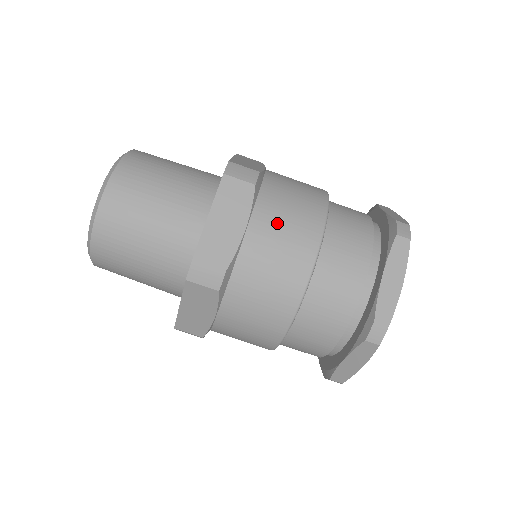
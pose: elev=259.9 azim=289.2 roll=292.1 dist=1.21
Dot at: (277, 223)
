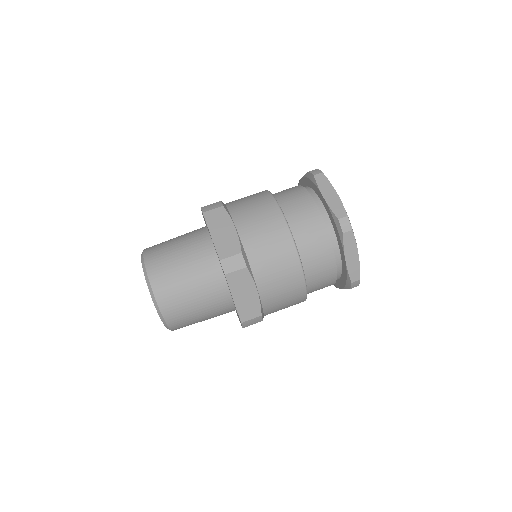
Dot at: (249, 214)
